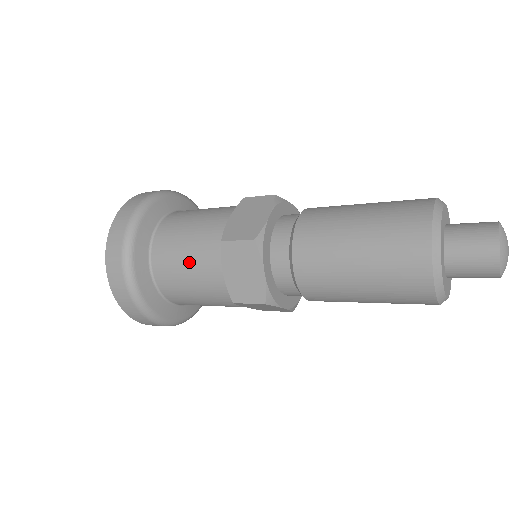
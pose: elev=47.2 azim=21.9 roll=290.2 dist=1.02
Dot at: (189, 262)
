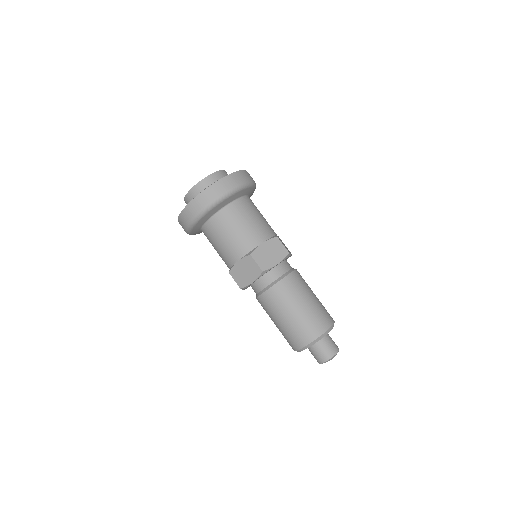
Dot at: (229, 240)
